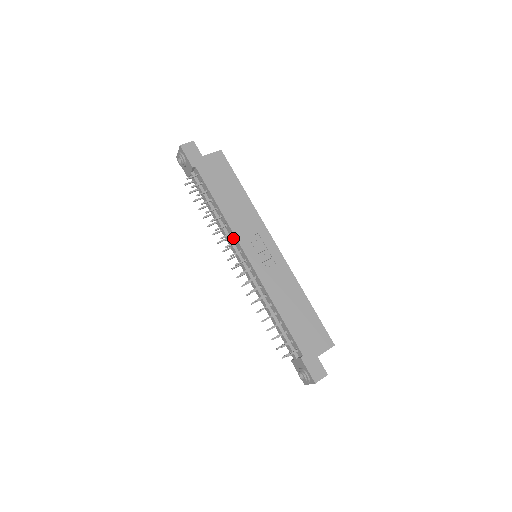
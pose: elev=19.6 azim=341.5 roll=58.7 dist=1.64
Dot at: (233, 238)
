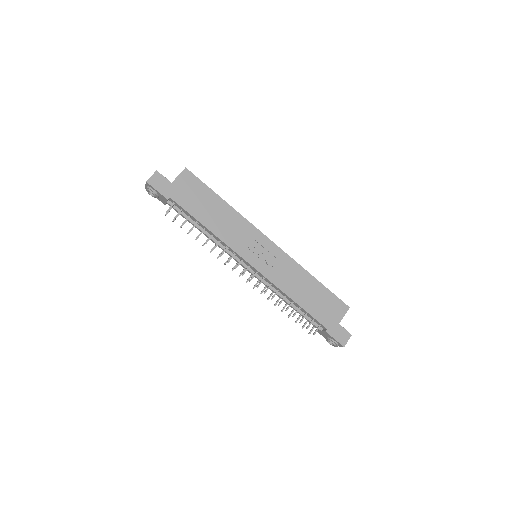
Dot at: (231, 250)
